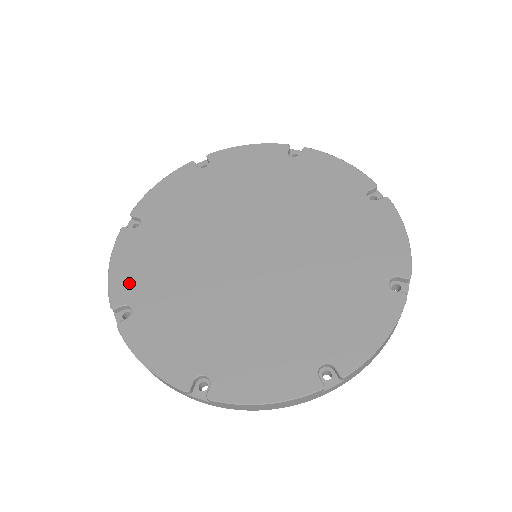
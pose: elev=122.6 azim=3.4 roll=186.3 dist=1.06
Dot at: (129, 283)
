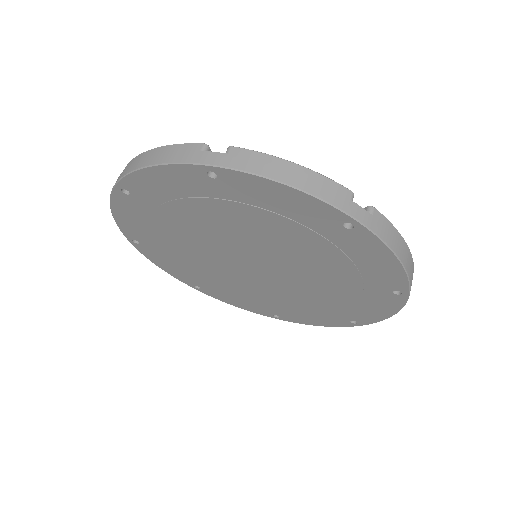
Dot at: occluded
